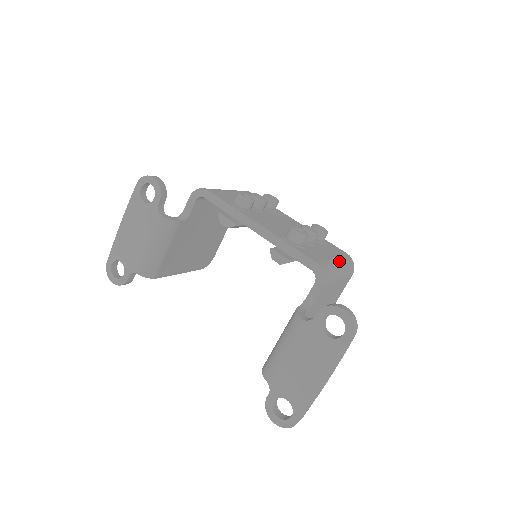
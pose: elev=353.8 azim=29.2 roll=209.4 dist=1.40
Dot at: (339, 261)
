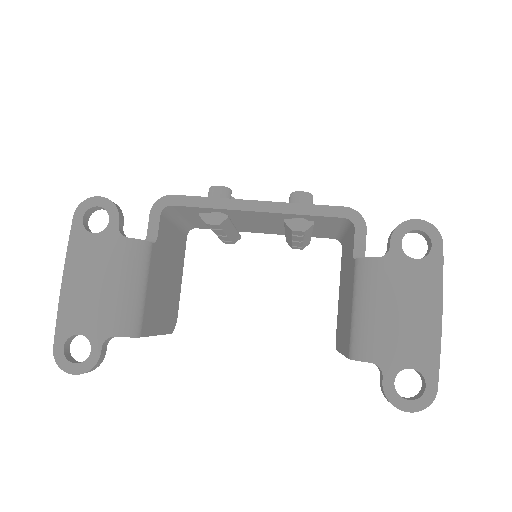
Dot at: occluded
